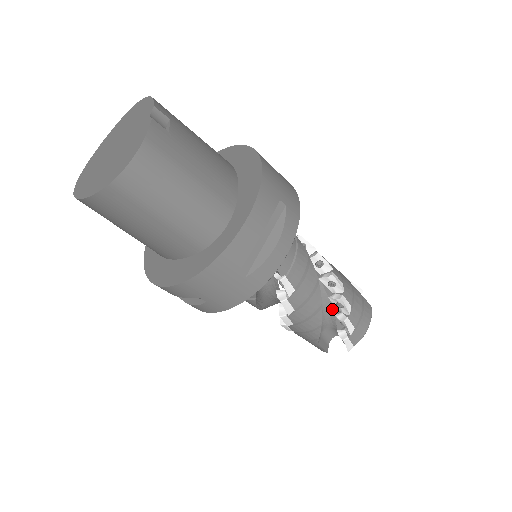
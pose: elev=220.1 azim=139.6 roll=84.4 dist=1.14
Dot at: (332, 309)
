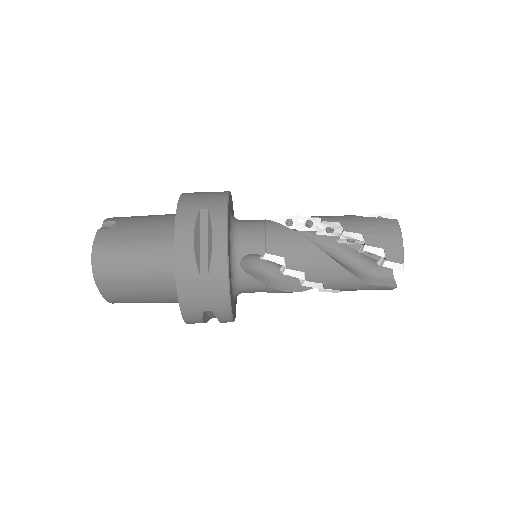
Dot at: (352, 249)
